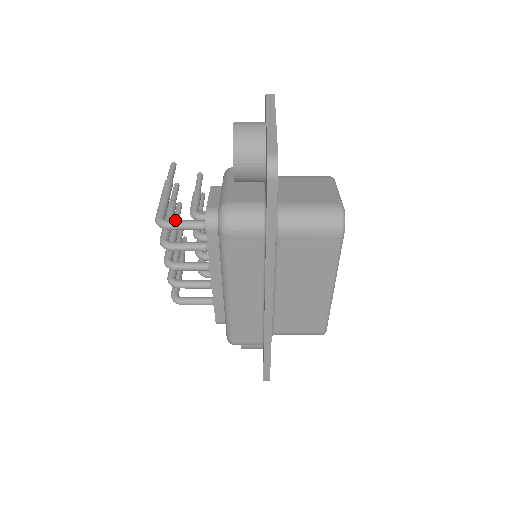
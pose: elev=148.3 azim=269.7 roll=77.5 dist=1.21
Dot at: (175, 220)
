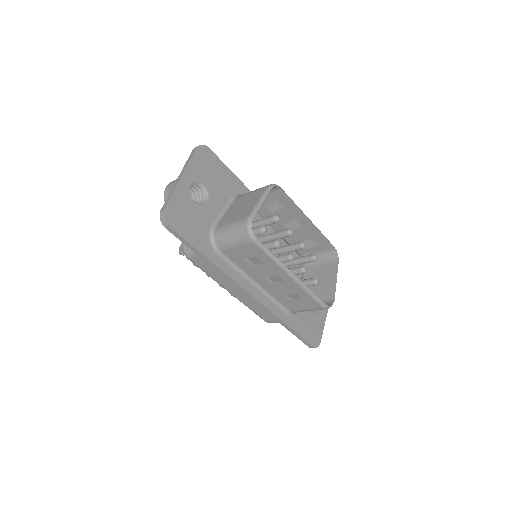
Dot at: occluded
